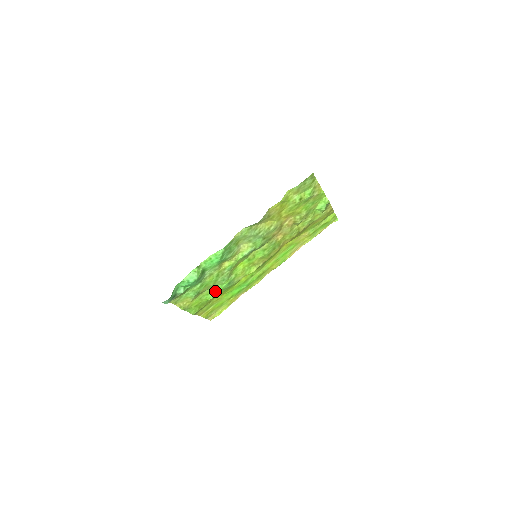
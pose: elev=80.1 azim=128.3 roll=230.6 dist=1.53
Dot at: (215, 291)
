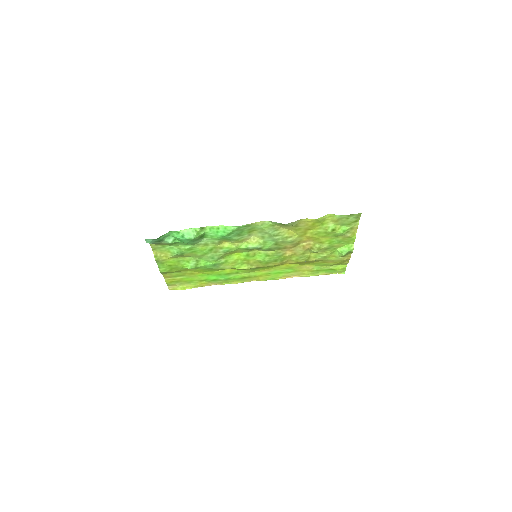
Dot at: (197, 263)
